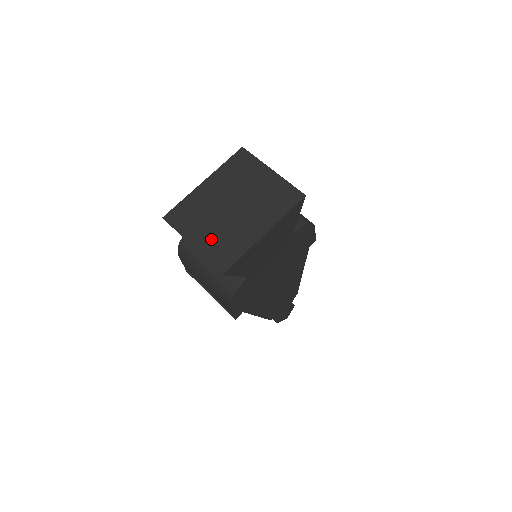
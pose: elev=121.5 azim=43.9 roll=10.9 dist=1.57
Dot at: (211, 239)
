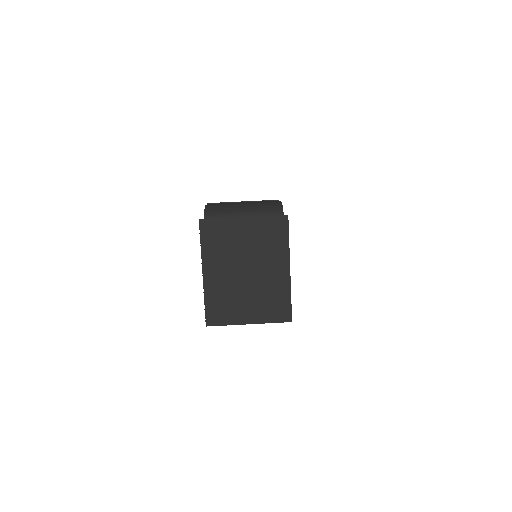
Dot at: (258, 308)
